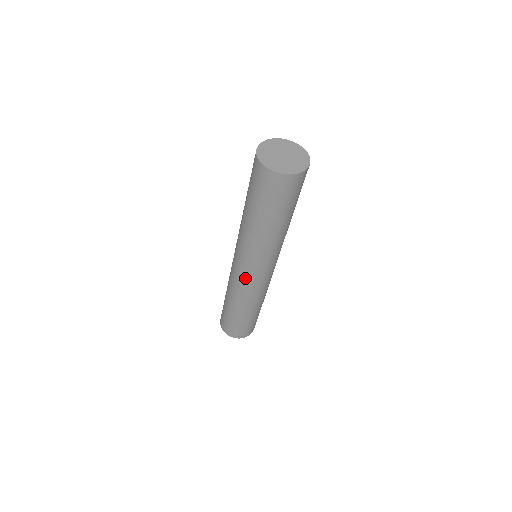
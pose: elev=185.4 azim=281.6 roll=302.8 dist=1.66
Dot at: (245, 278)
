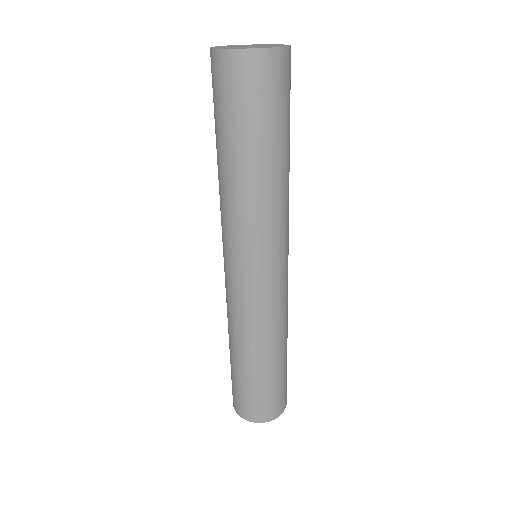
Dot at: (257, 289)
